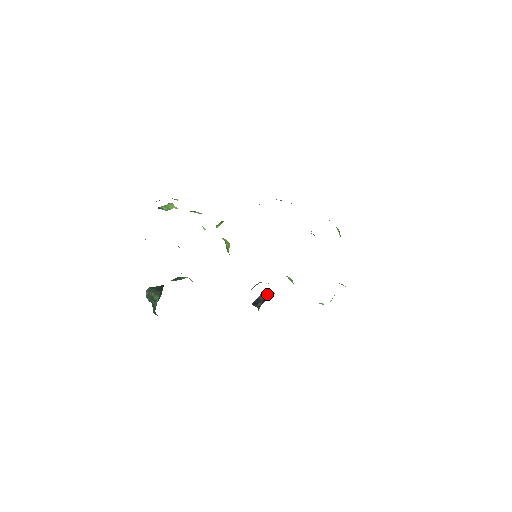
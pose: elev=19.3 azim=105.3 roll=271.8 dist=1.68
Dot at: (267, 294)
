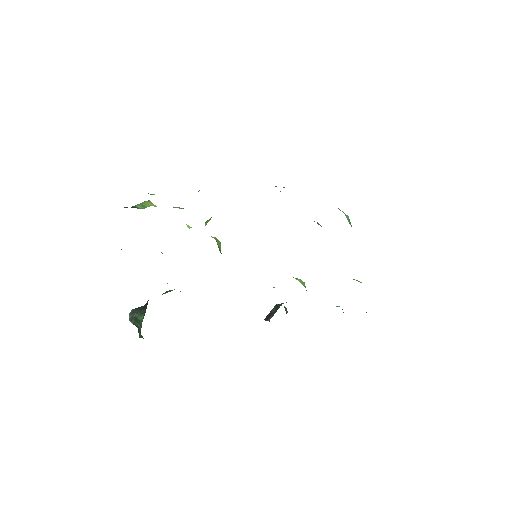
Dot at: (279, 304)
